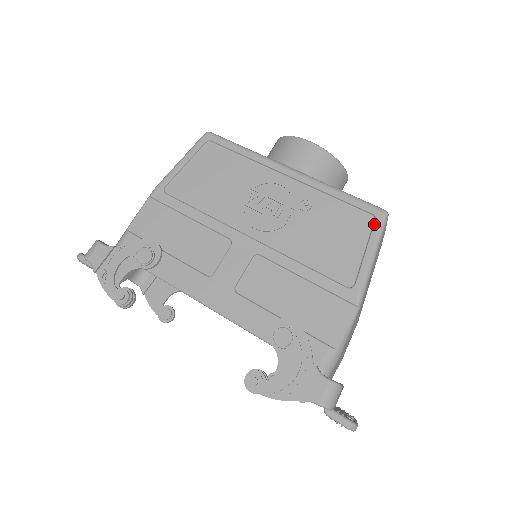
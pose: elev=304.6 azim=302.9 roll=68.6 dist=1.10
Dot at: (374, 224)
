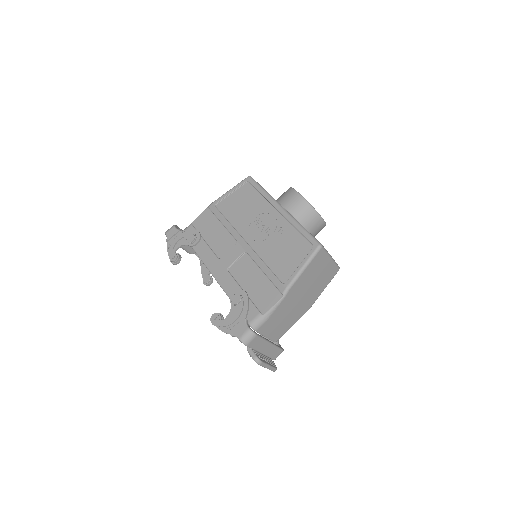
Dot at: (310, 250)
